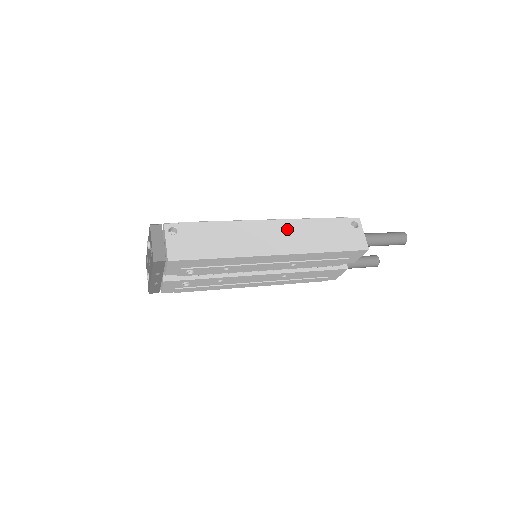
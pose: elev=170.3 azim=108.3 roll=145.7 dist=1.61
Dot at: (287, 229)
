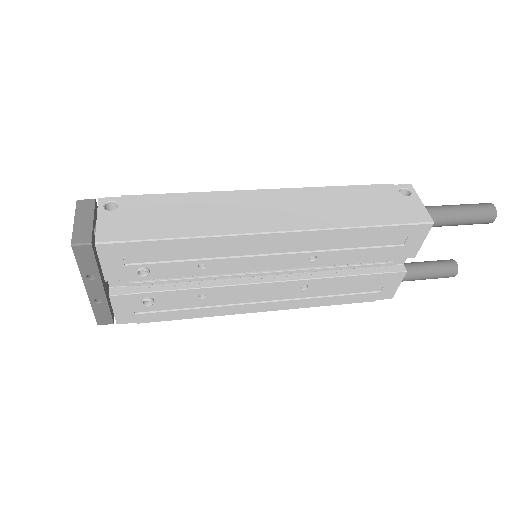
Dot at: (294, 199)
